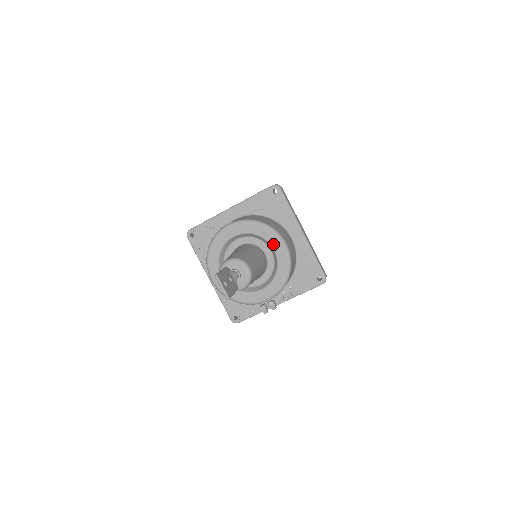
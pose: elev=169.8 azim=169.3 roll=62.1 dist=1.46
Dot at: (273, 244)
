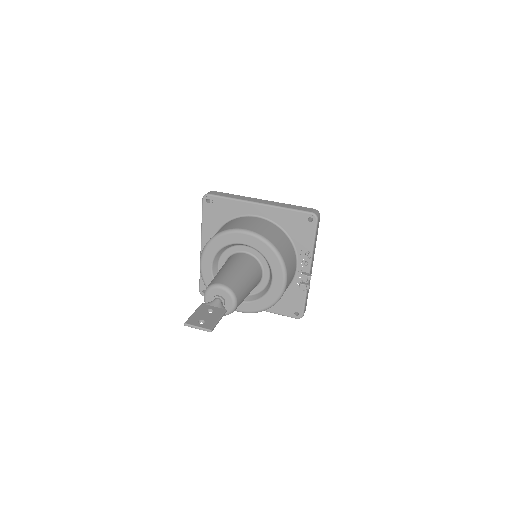
Dot at: (238, 241)
